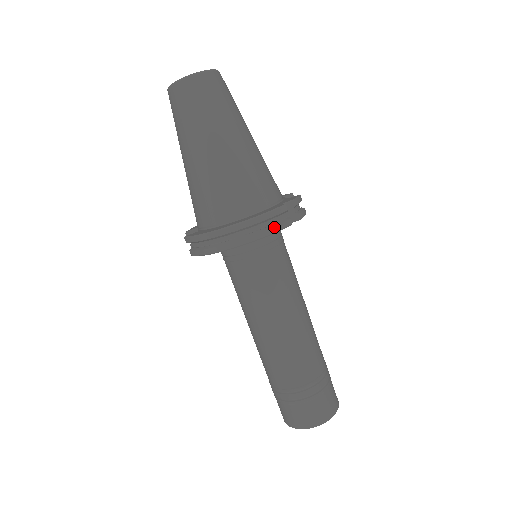
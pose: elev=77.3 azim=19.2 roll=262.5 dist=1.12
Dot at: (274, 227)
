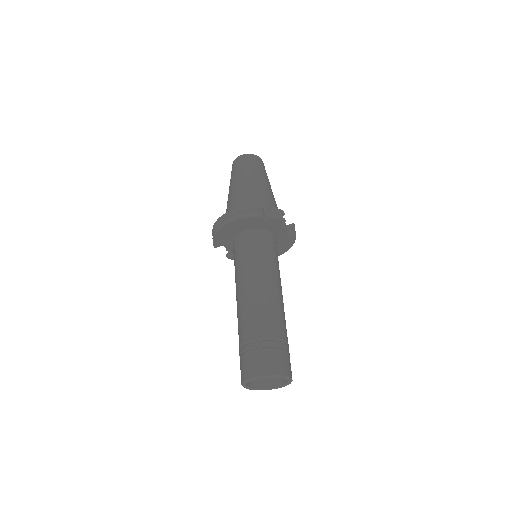
Dot at: (247, 214)
